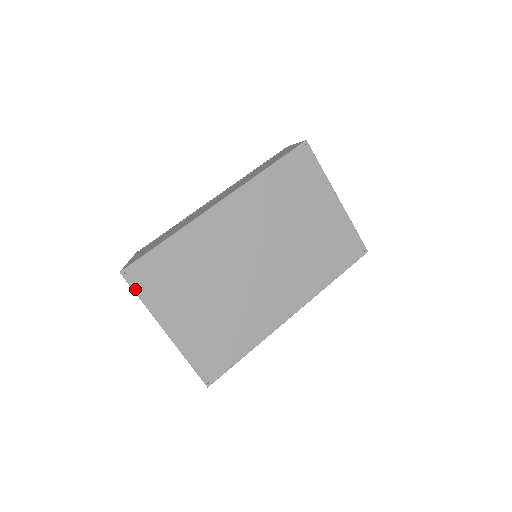
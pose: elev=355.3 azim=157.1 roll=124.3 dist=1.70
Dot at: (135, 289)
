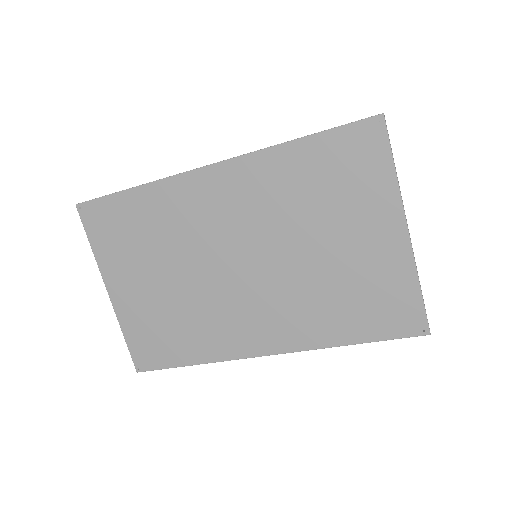
Dot at: (87, 230)
